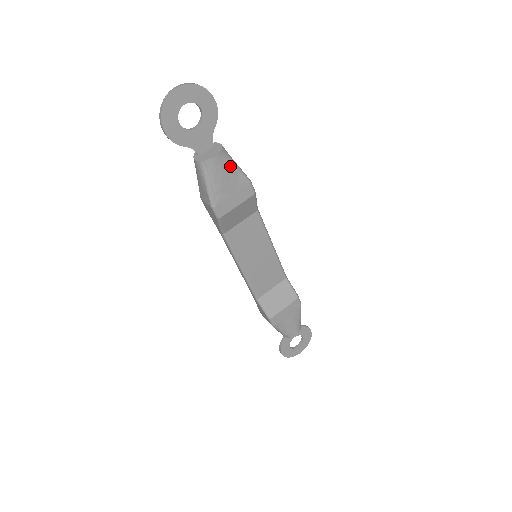
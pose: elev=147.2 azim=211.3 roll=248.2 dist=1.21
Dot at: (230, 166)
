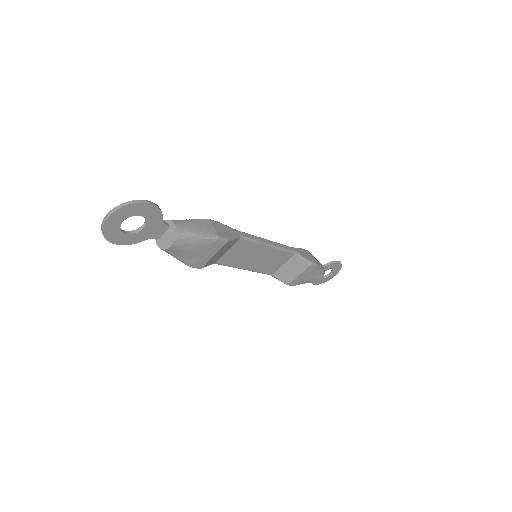
Dot at: (191, 241)
